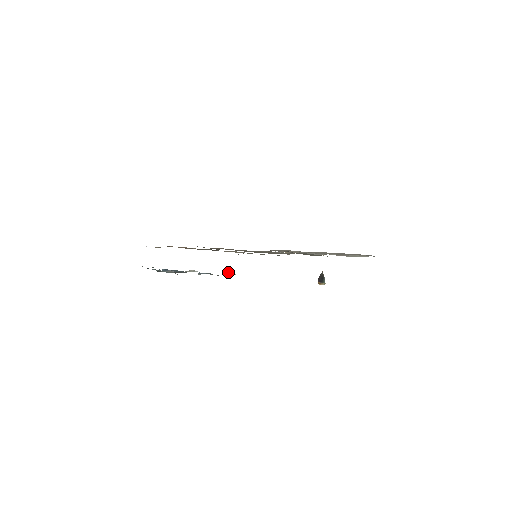
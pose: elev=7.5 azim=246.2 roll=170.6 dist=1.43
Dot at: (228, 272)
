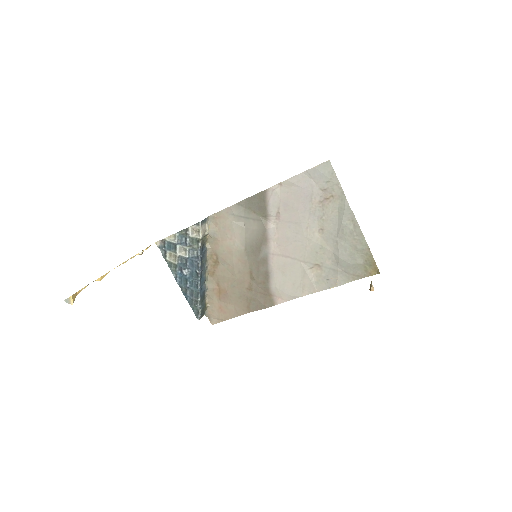
Dot at: (196, 233)
